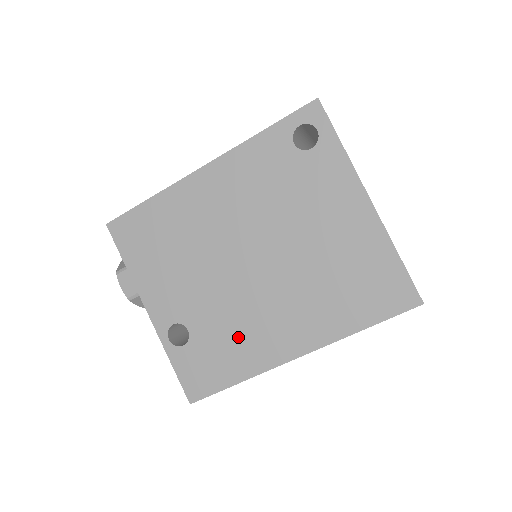
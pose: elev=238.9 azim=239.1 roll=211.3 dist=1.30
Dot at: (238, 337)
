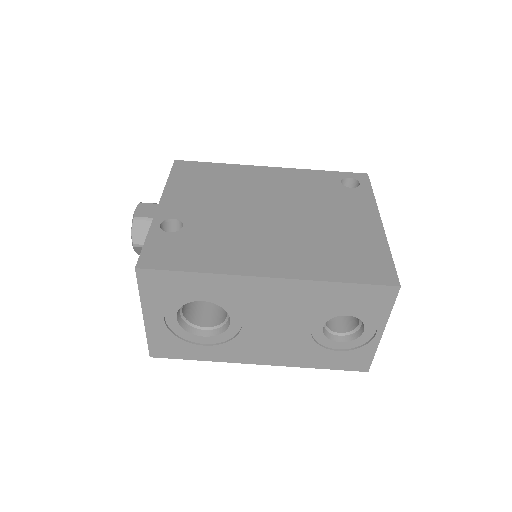
Dot at: (224, 246)
